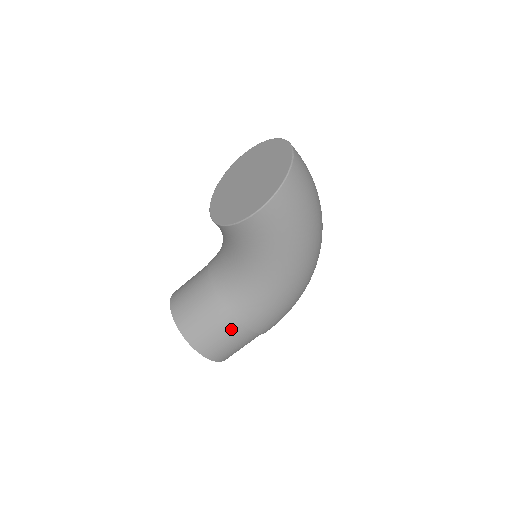
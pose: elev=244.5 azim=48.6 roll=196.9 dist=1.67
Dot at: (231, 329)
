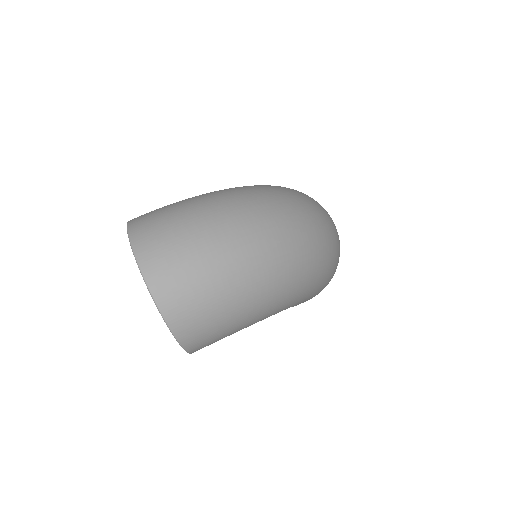
Dot at: occluded
